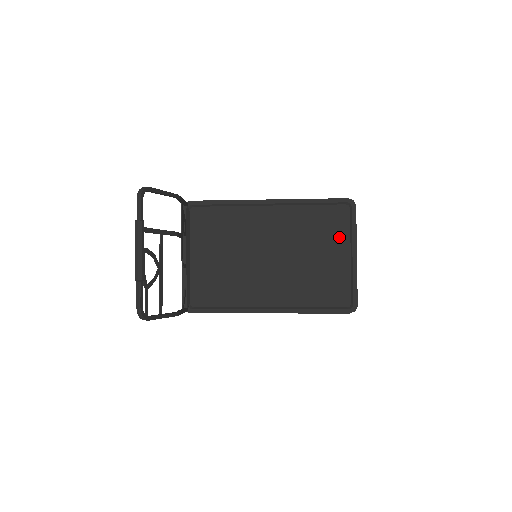
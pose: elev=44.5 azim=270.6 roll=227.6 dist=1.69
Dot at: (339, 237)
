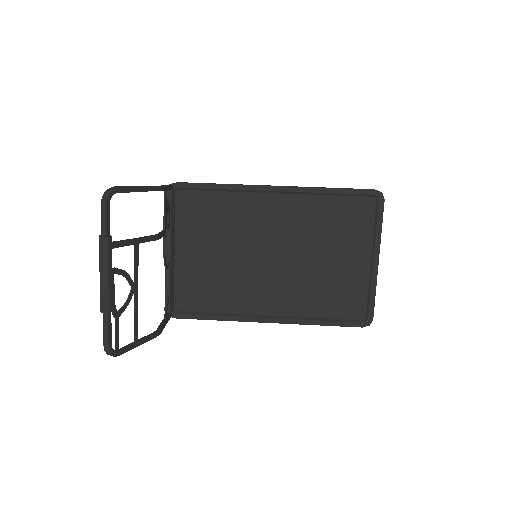
Dot at: (359, 237)
